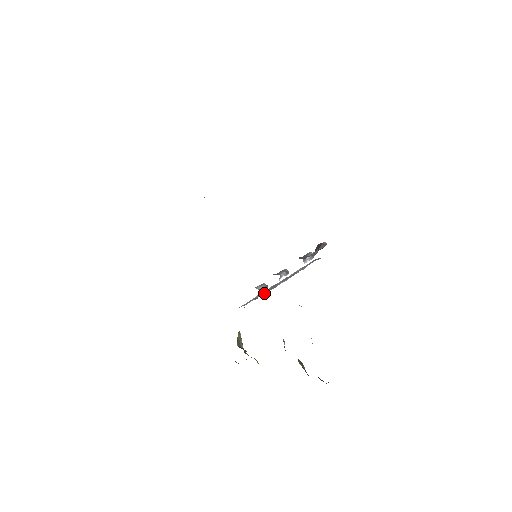
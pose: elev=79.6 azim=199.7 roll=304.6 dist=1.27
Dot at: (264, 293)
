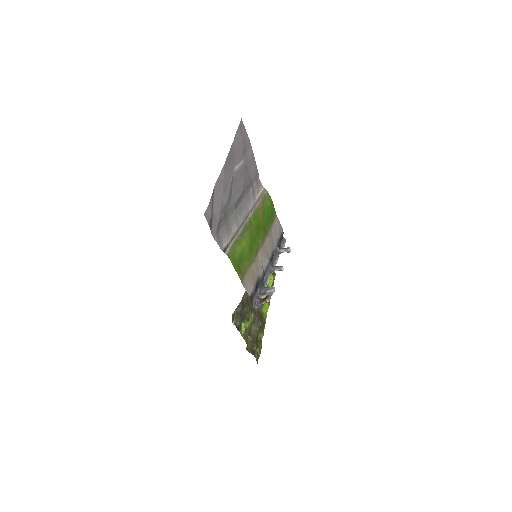
Dot at: occluded
